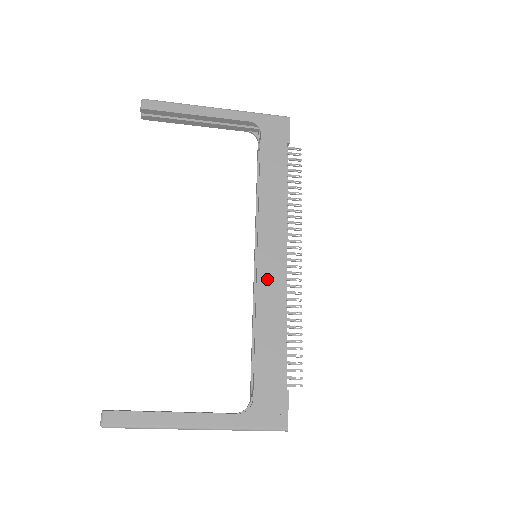
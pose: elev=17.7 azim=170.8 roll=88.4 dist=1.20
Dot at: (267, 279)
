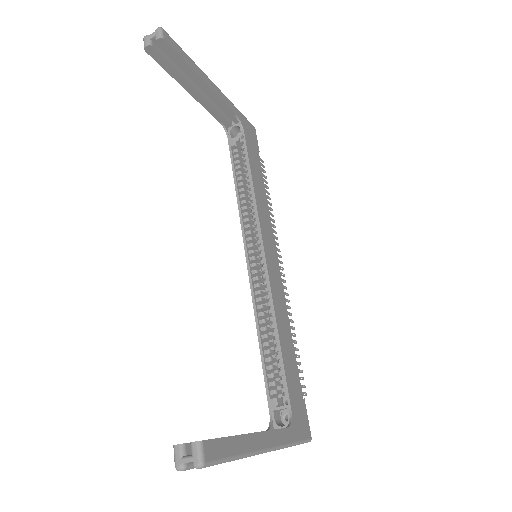
Dot at: (274, 282)
